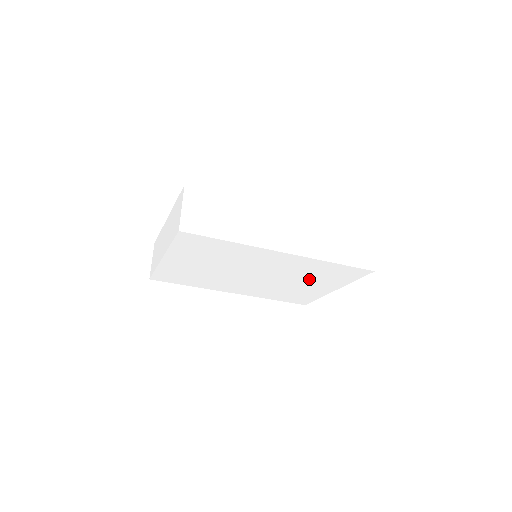
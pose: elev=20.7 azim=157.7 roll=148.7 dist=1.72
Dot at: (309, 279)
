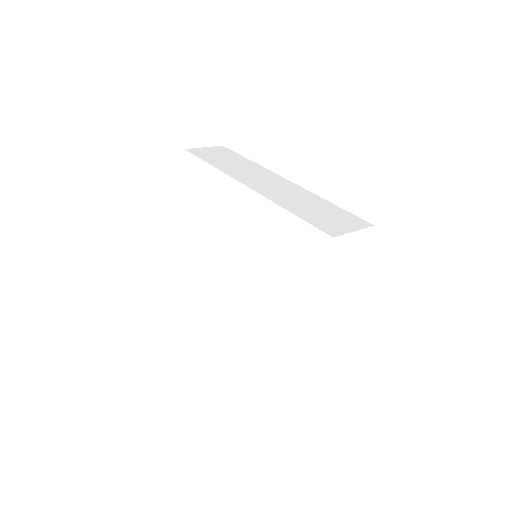
Dot at: (279, 274)
